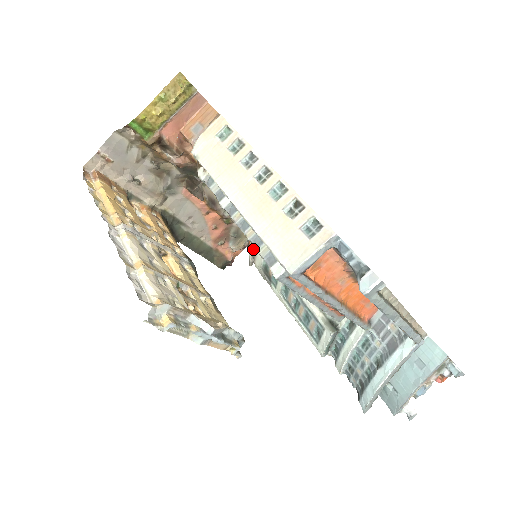
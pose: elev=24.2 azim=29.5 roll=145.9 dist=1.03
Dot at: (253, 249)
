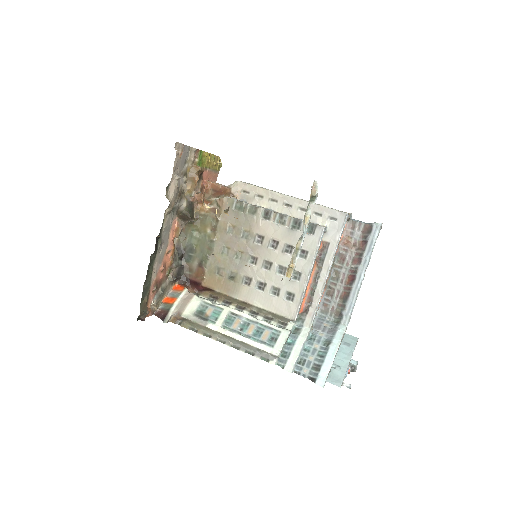
Dot at: (179, 304)
